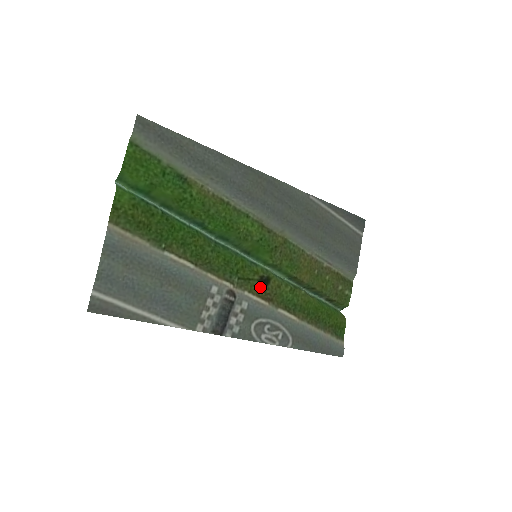
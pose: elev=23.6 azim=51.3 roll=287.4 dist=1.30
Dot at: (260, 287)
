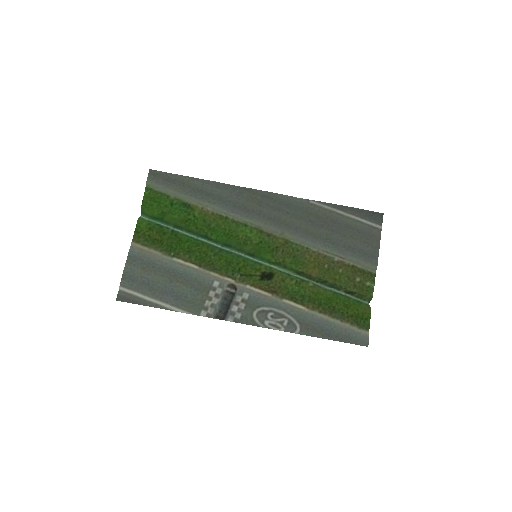
Dot at: (263, 281)
